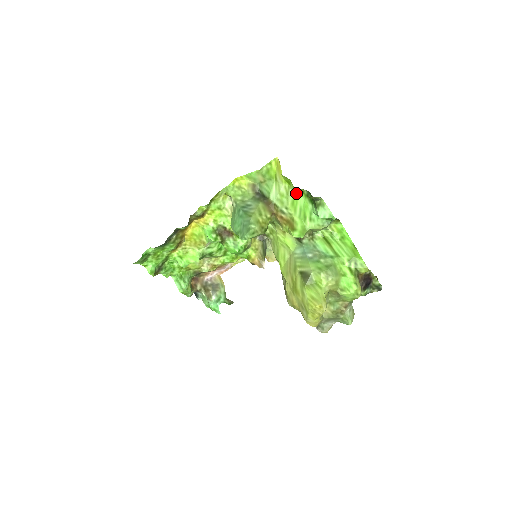
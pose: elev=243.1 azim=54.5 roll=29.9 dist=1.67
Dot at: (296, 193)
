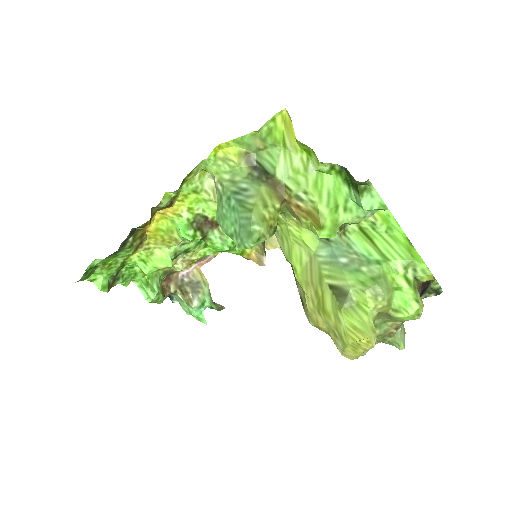
Dot at: (321, 169)
